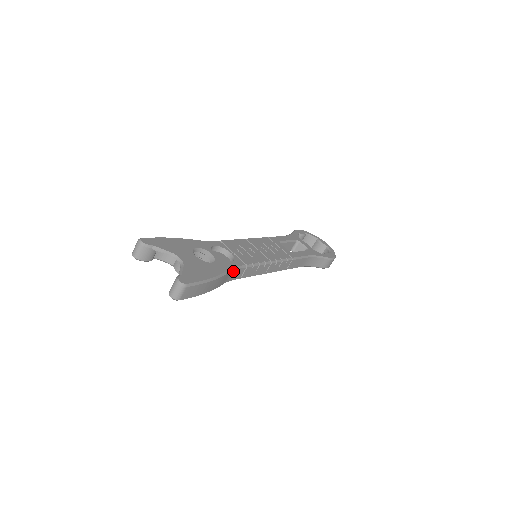
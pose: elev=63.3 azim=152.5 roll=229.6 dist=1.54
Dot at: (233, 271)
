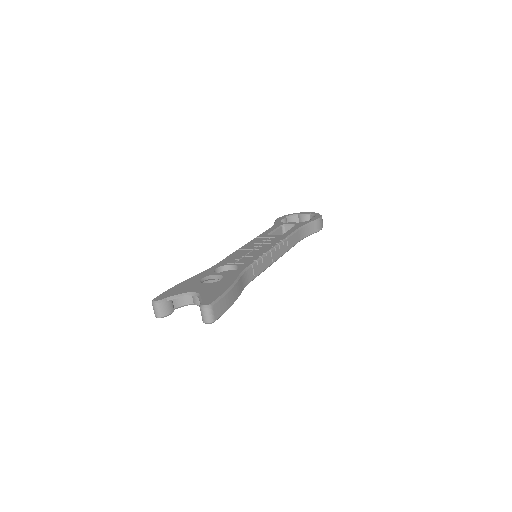
Dot at: (243, 275)
